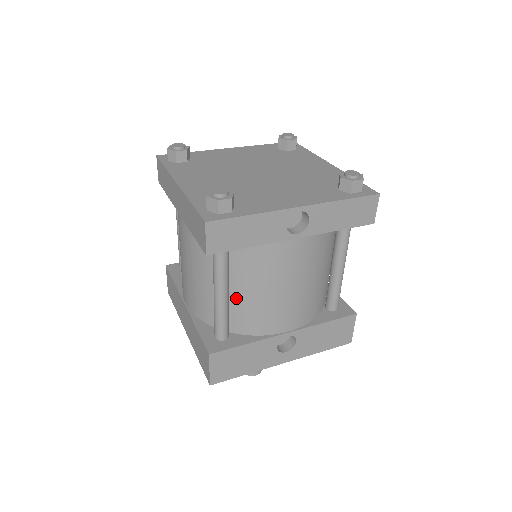
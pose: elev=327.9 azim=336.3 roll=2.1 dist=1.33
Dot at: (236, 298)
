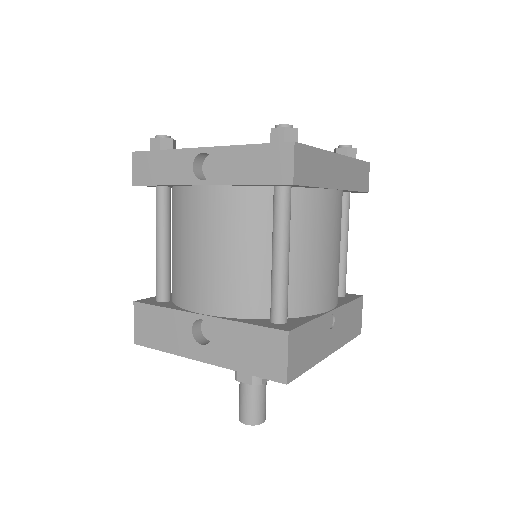
Dot at: (173, 256)
